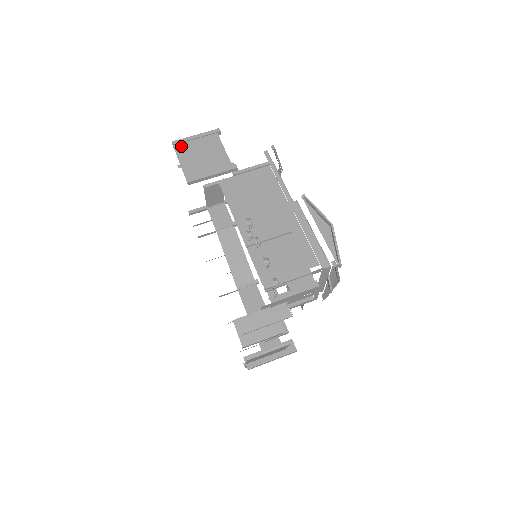
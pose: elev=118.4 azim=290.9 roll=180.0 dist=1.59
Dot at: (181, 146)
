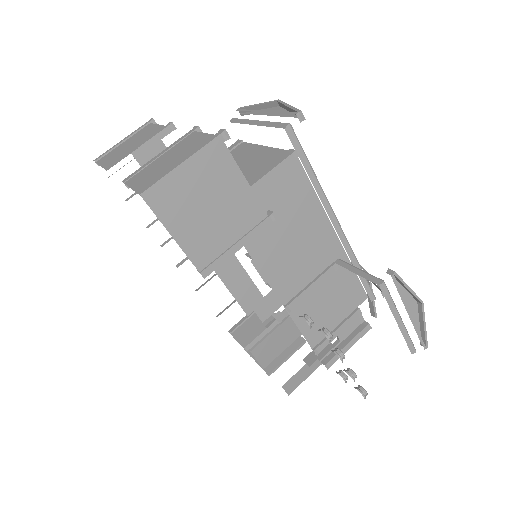
Dot at: (163, 199)
